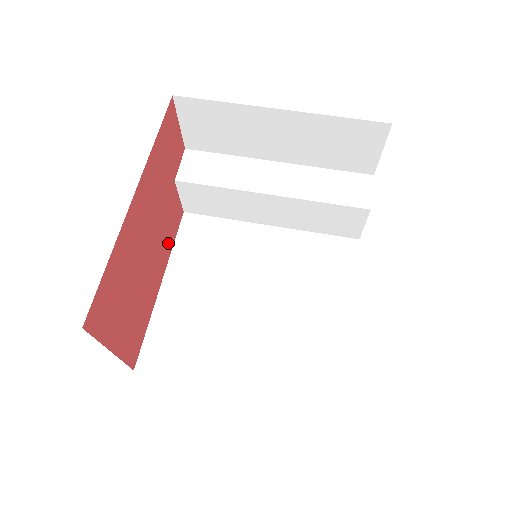
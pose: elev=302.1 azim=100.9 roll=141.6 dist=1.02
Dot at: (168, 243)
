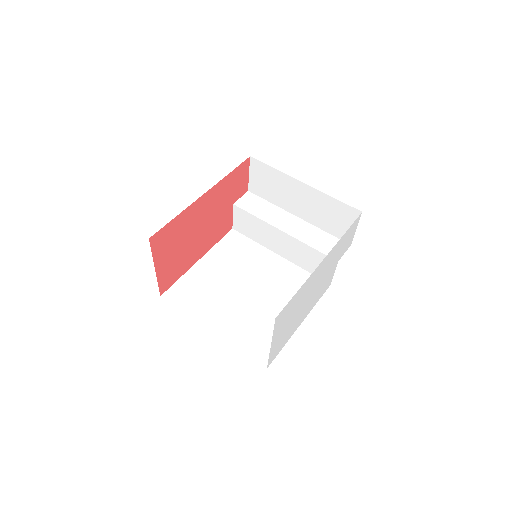
Dot at: (214, 239)
